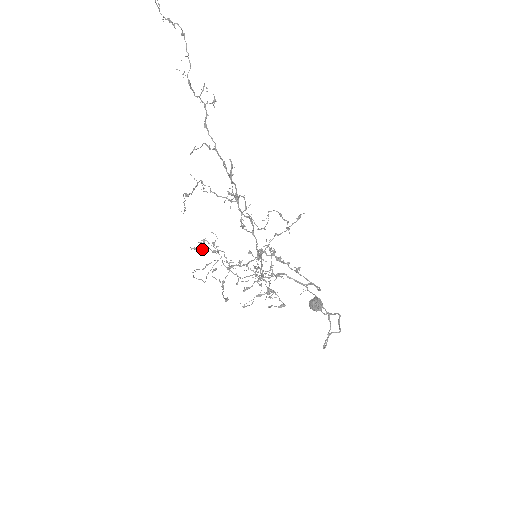
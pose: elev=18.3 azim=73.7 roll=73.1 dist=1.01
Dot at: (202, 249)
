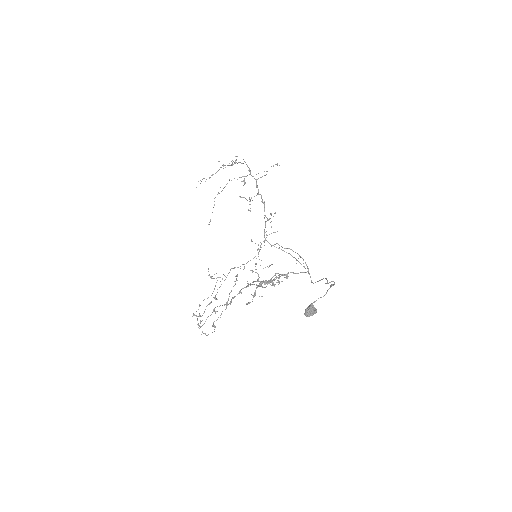
Dot at: (201, 321)
